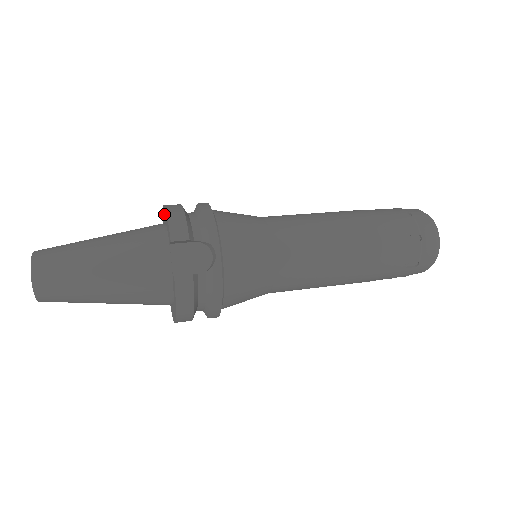
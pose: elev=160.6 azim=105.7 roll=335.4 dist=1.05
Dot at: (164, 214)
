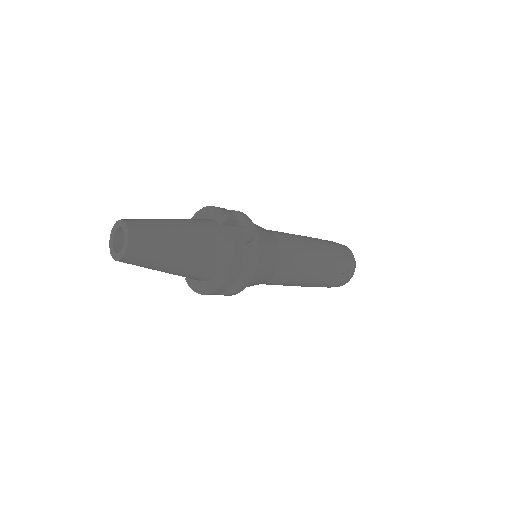
Dot at: (201, 215)
